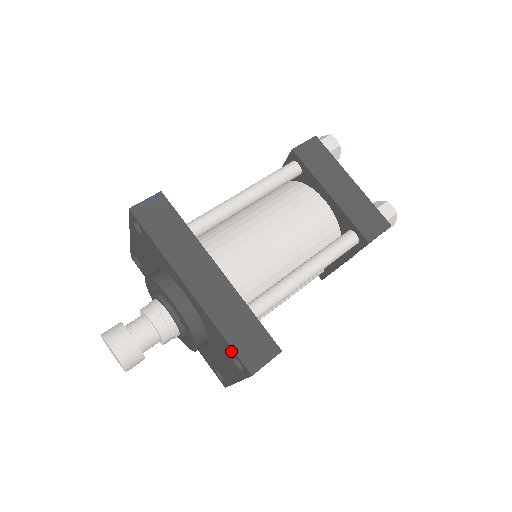
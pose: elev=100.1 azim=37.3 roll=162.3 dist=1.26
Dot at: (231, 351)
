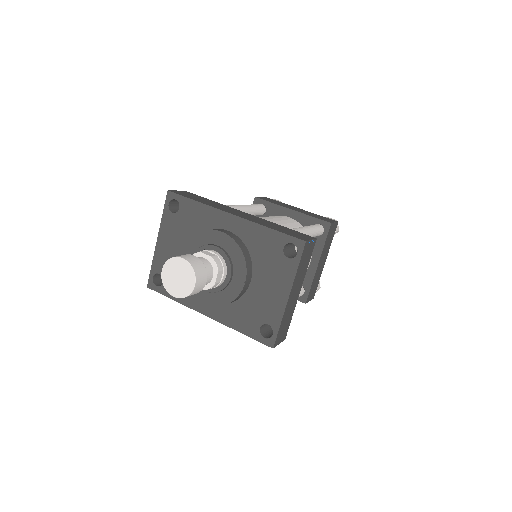
Dot at: (281, 239)
